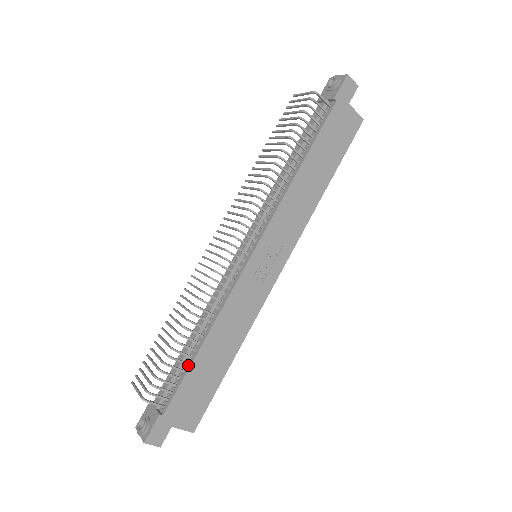
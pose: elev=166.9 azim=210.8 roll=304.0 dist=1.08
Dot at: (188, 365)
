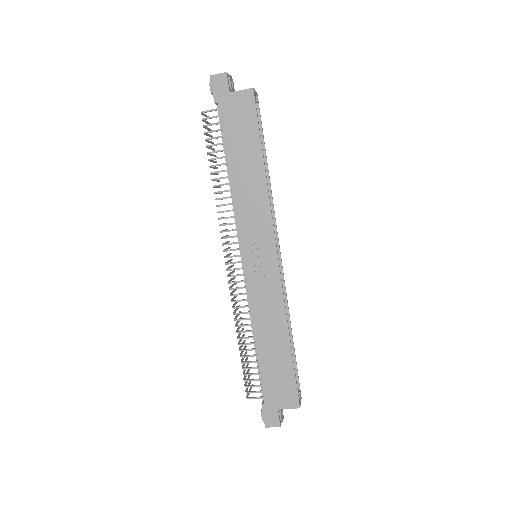
Dot at: (258, 362)
